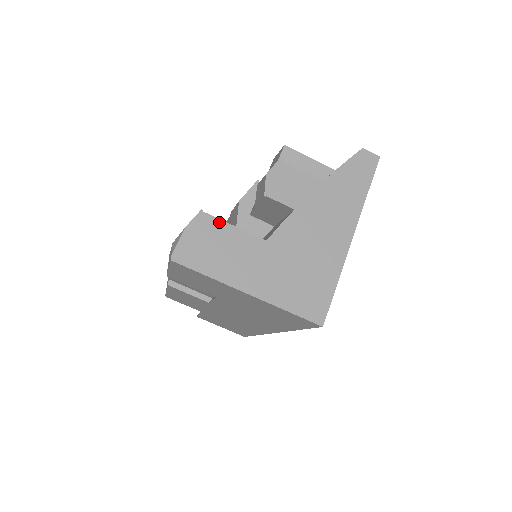
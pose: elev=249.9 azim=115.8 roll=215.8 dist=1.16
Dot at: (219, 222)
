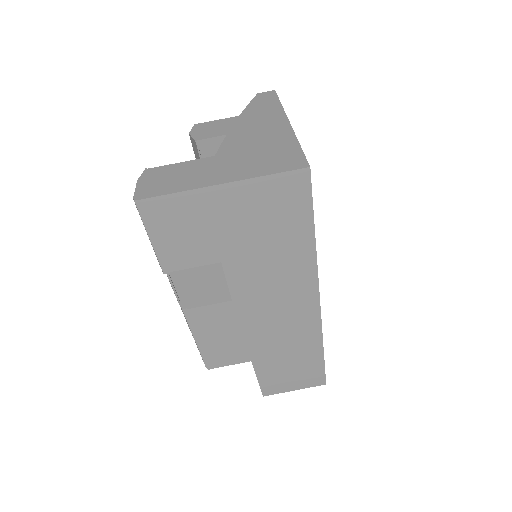
Dot at: (165, 167)
